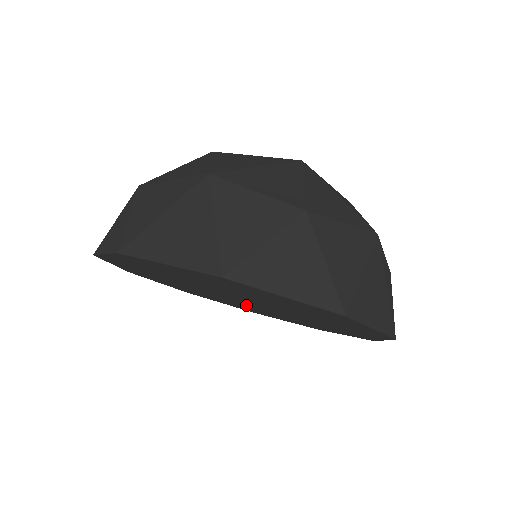
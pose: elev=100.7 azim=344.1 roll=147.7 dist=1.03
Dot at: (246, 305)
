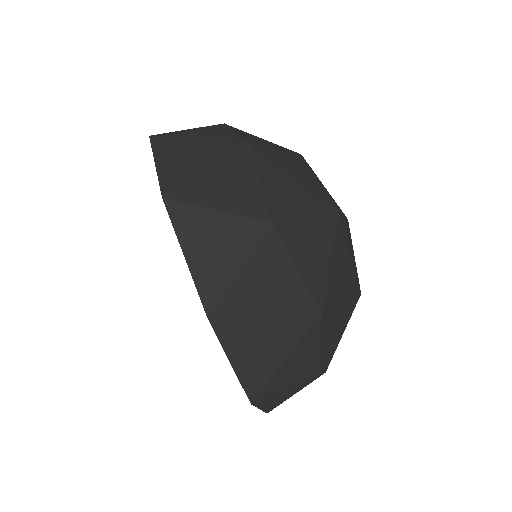
Dot at: occluded
